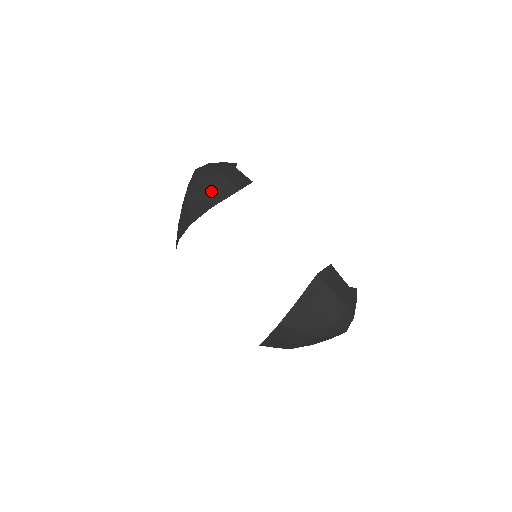
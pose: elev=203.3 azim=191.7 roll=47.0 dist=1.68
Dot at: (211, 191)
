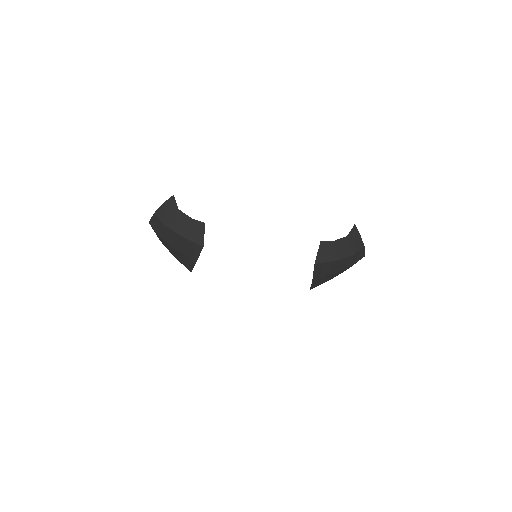
Dot at: (182, 250)
